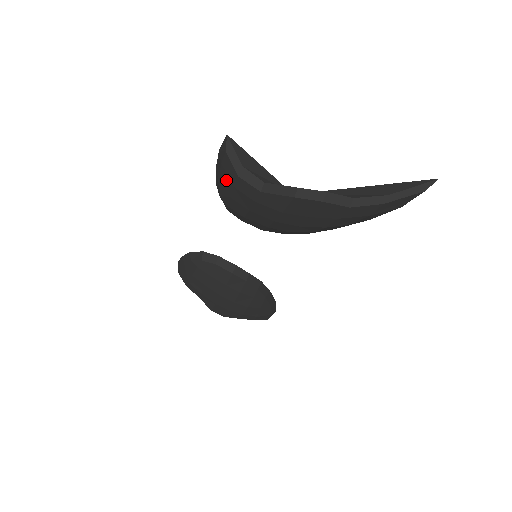
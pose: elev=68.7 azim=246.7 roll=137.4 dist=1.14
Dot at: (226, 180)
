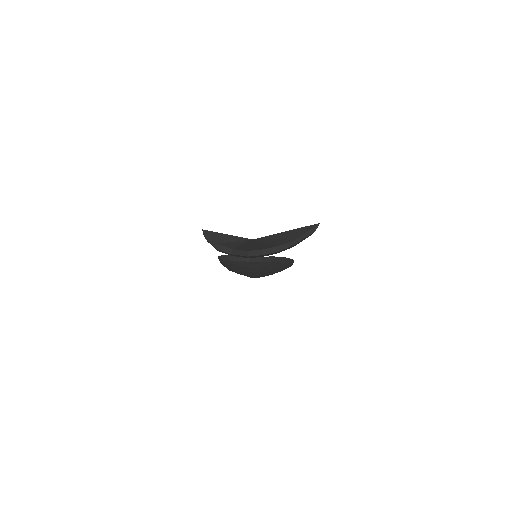
Dot at: occluded
